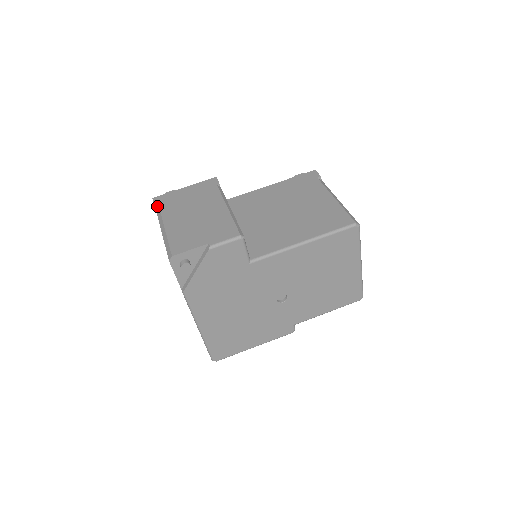
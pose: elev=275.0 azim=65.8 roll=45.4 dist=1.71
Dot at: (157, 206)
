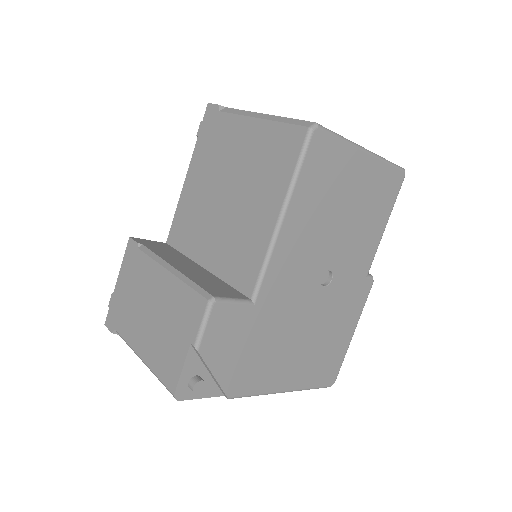
Dot at: (115, 331)
